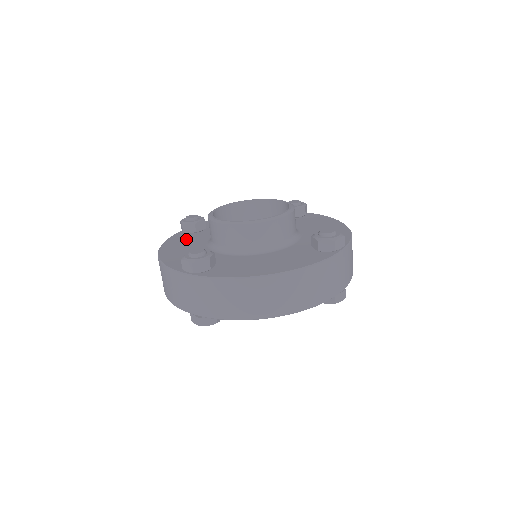
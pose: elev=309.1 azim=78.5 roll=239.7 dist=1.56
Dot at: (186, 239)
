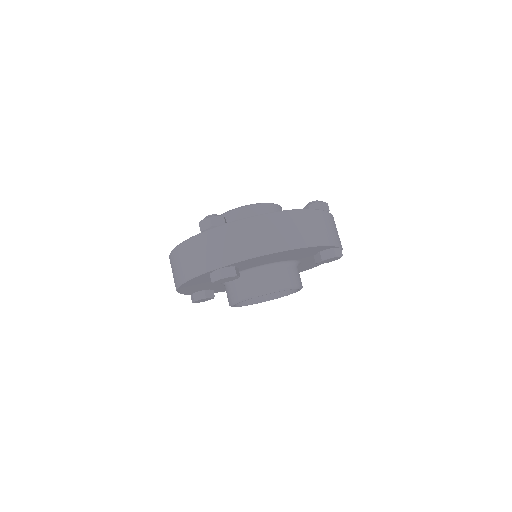
Dot at: occluded
